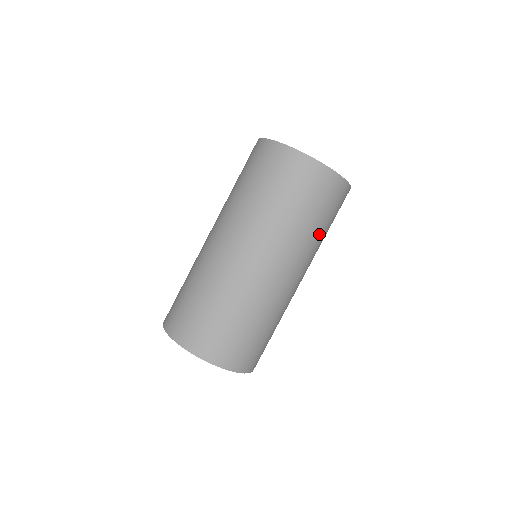
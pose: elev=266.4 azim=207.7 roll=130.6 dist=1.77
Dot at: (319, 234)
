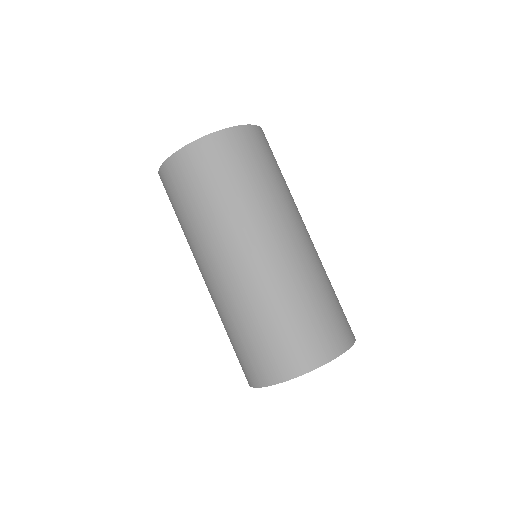
Dot at: occluded
